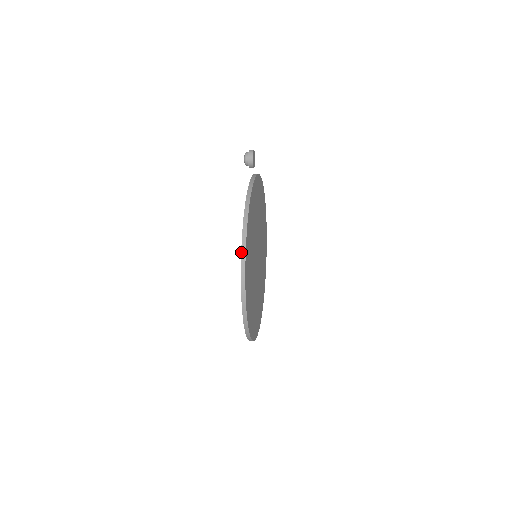
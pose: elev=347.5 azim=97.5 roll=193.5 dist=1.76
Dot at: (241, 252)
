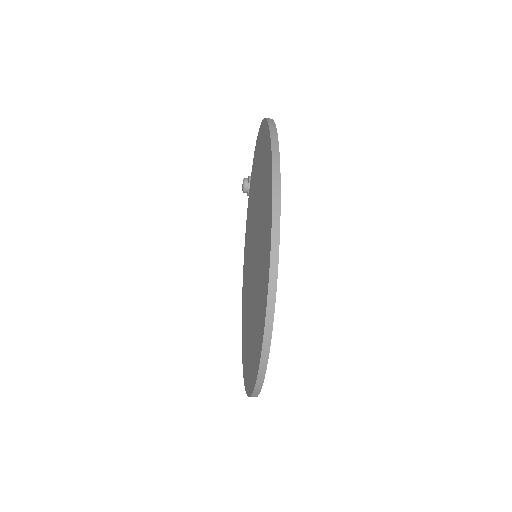
Dot at: (261, 123)
